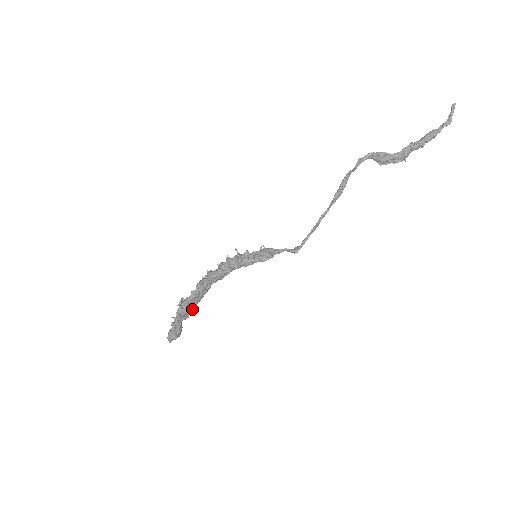
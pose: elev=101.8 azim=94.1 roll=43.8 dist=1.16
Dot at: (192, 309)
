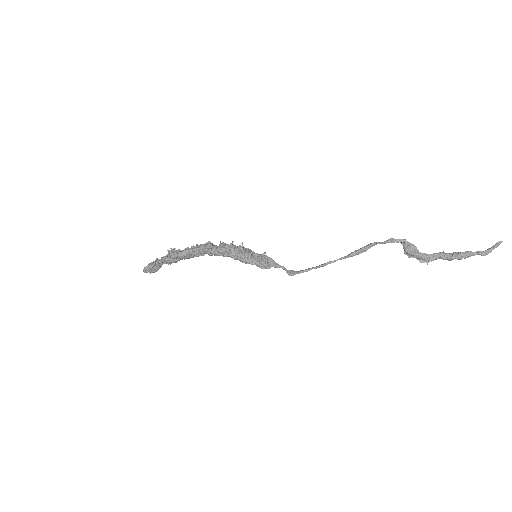
Dot at: occluded
